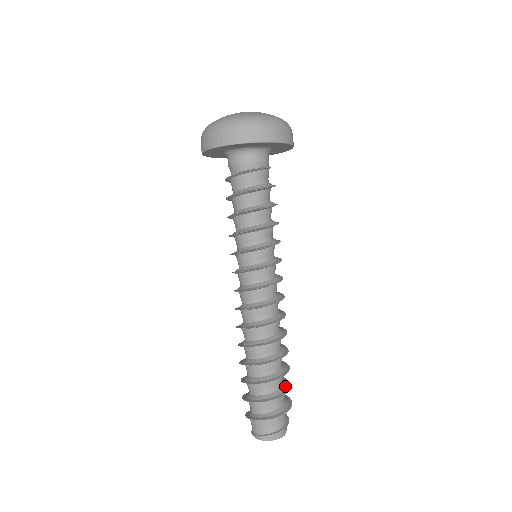
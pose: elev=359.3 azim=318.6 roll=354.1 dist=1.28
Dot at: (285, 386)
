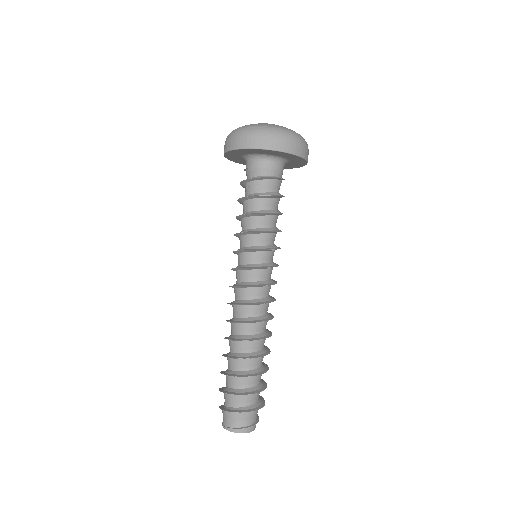
Dot at: (261, 380)
